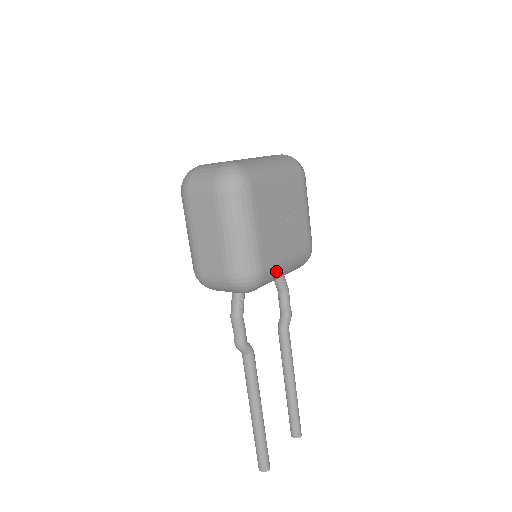
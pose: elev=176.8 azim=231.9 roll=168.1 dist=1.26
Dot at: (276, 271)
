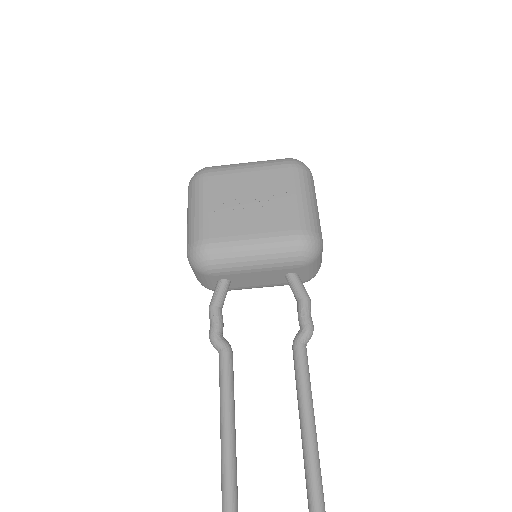
Dot at: (231, 246)
